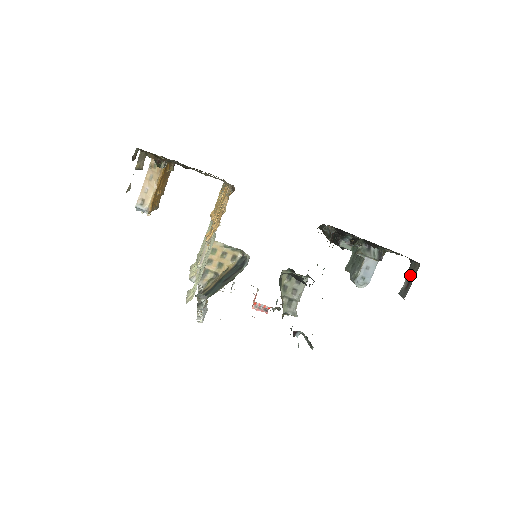
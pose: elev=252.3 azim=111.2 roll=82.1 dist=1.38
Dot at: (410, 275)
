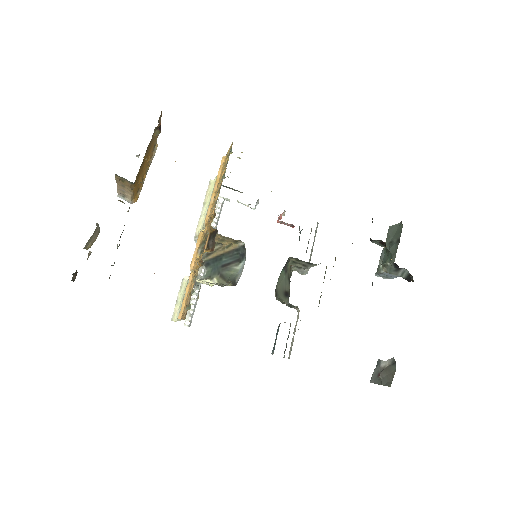
Dot at: (384, 376)
